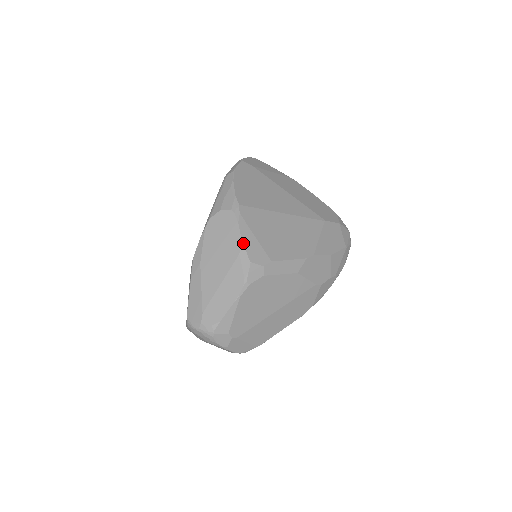
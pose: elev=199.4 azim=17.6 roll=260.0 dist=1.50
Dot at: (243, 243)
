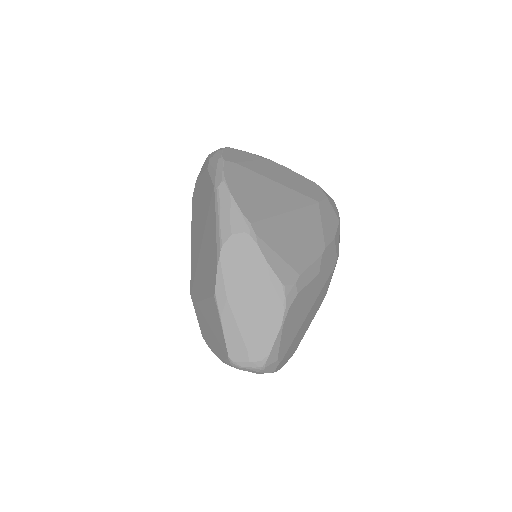
Dot at: (271, 267)
